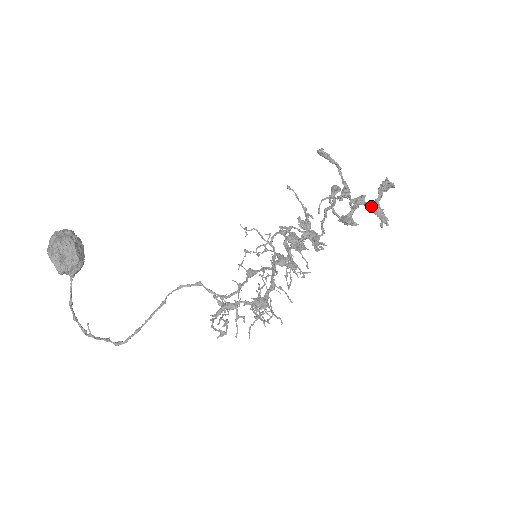
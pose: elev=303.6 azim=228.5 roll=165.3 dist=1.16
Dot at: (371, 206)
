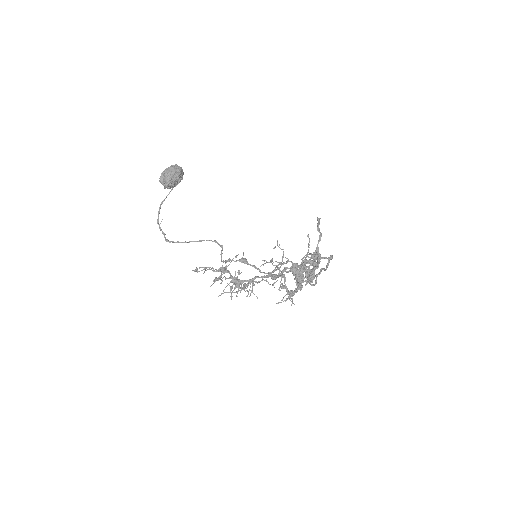
Dot at: (312, 269)
